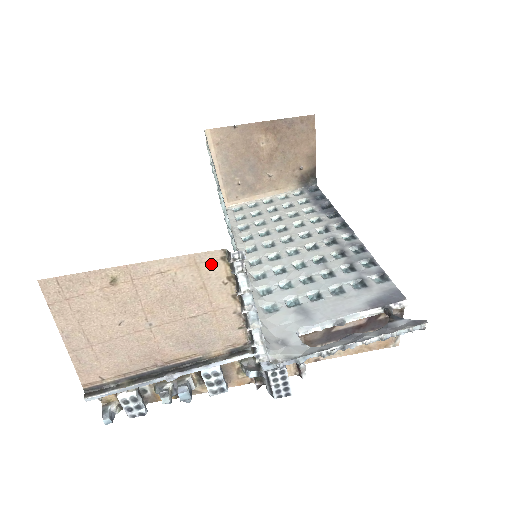
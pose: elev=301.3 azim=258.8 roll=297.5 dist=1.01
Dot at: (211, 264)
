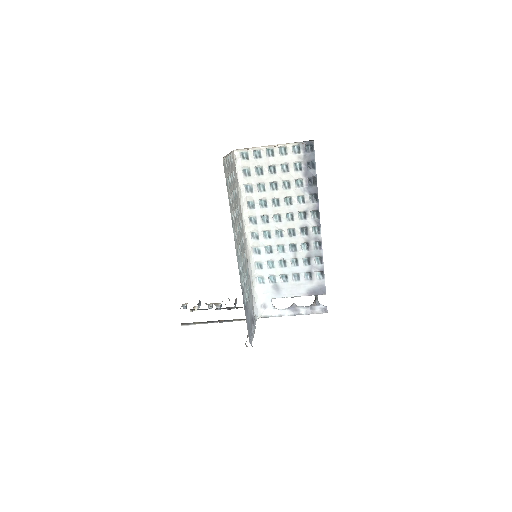
Dot at: occluded
